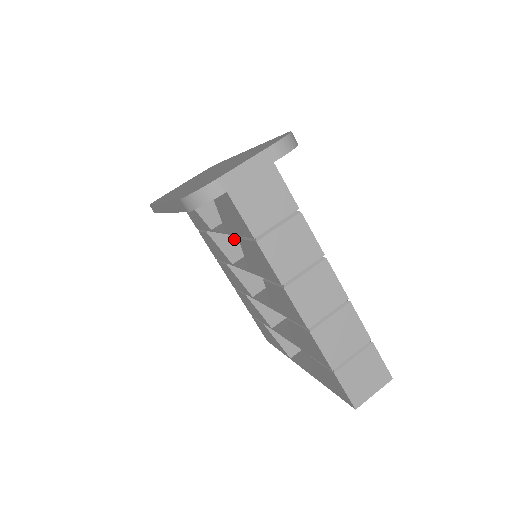
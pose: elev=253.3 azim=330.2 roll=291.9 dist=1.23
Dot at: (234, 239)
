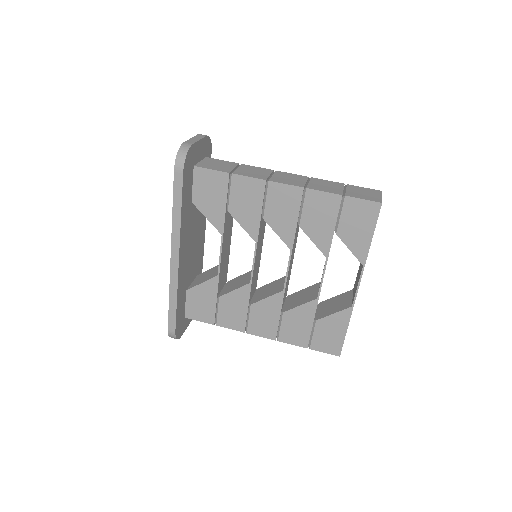
Dot at: (238, 283)
